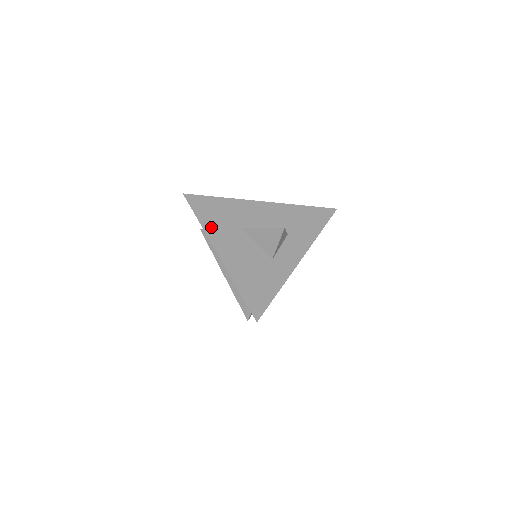
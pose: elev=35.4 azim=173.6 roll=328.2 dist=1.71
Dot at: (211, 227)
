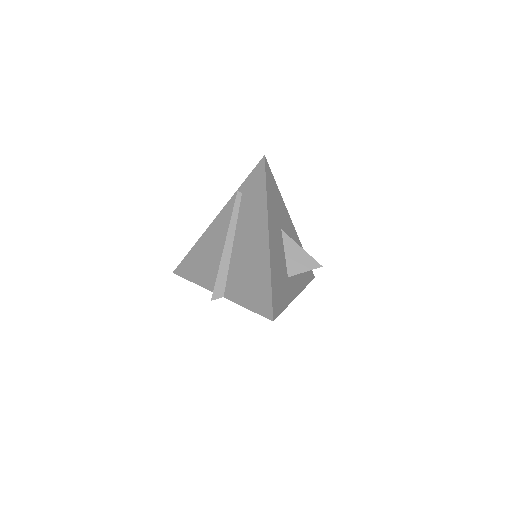
Dot at: (271, 206)
